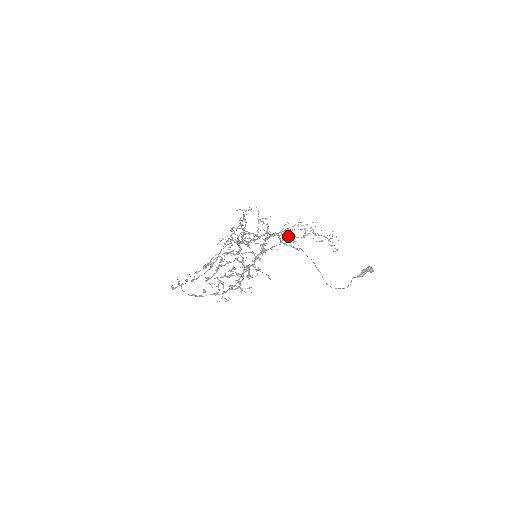
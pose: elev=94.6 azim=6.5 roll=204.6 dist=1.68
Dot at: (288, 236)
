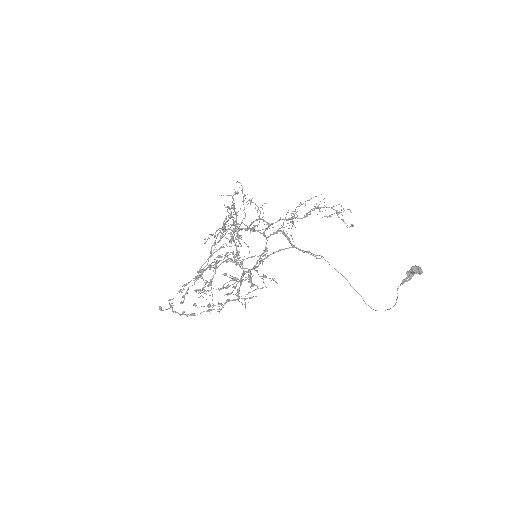
Dot at: (287, 219)
